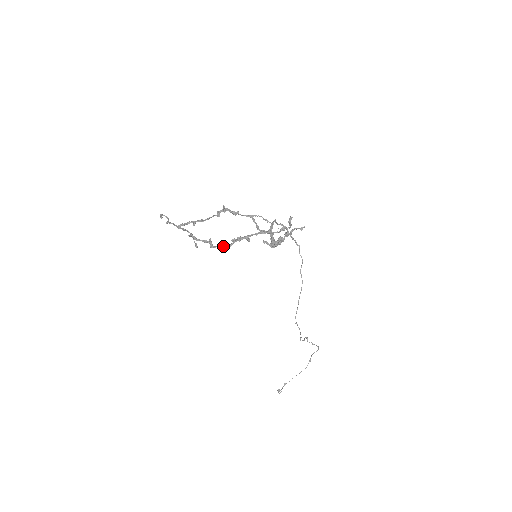
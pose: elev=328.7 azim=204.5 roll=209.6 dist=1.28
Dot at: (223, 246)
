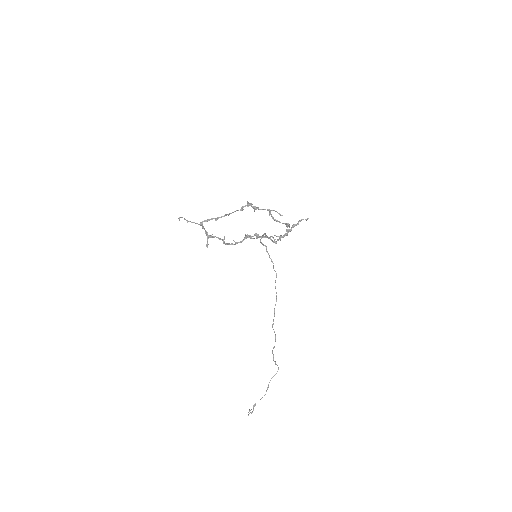
Dot at: (233, 244)
